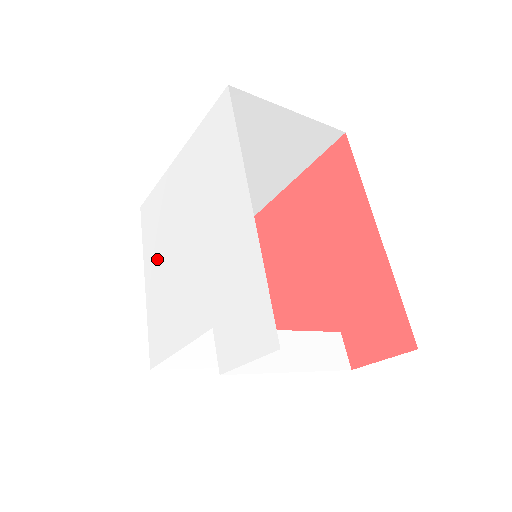
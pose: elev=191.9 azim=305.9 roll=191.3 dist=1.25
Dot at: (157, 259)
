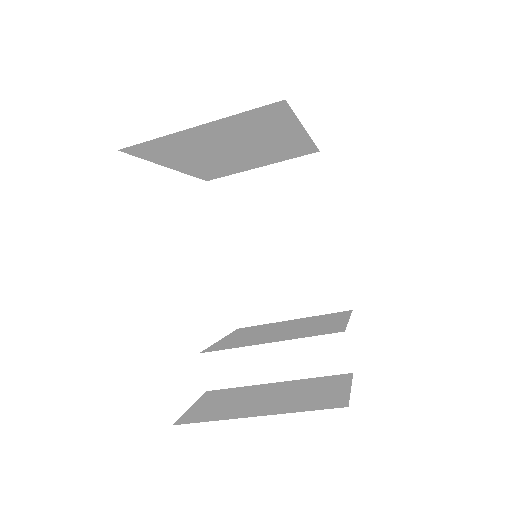
Dot at: occluded
